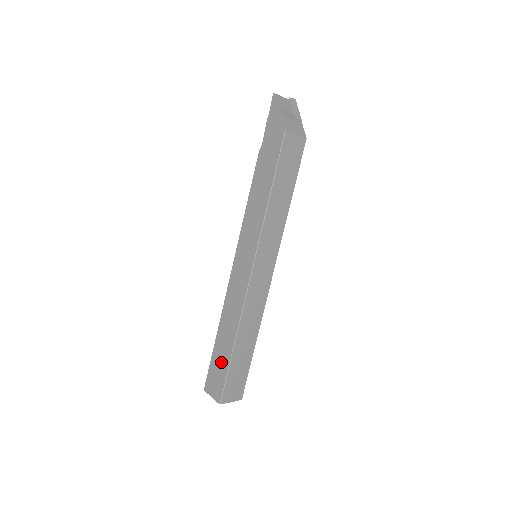
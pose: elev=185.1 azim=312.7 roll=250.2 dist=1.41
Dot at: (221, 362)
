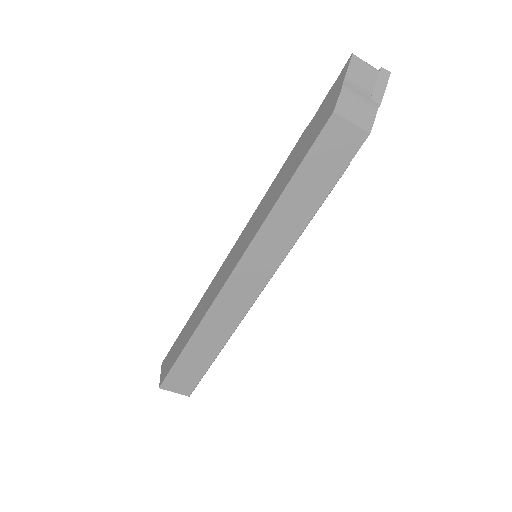
Dot at: (178, 348)
